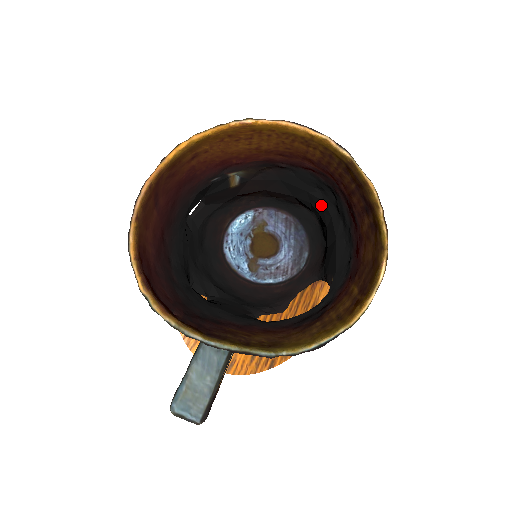
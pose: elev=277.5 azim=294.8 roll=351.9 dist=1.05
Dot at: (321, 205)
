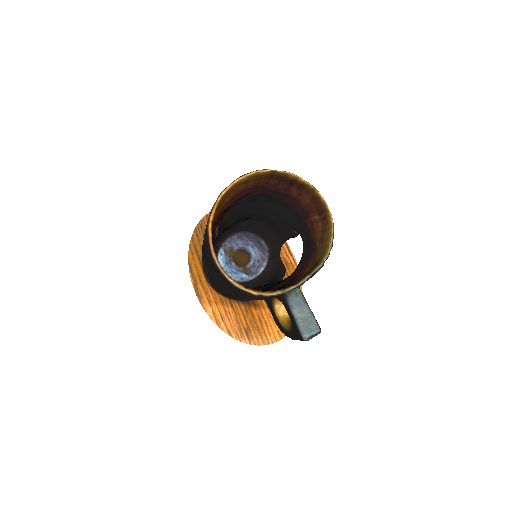
Dot at: (257, 208)
